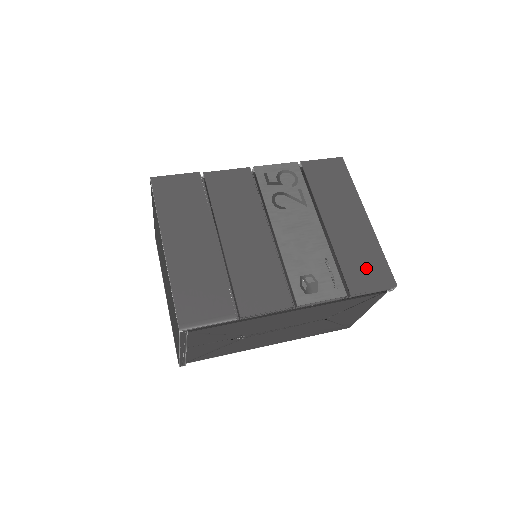
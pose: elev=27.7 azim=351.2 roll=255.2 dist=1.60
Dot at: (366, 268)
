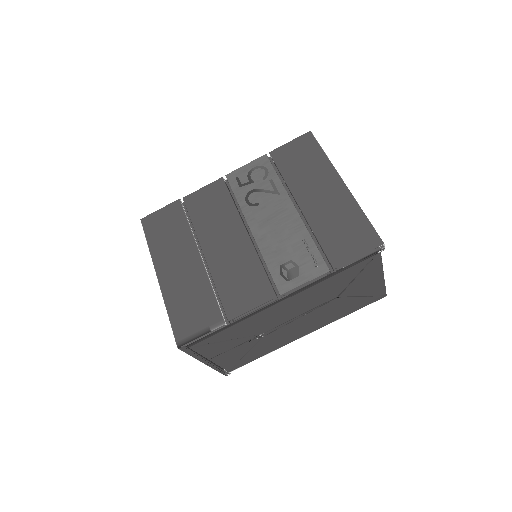
Dot at: (347, 236)
